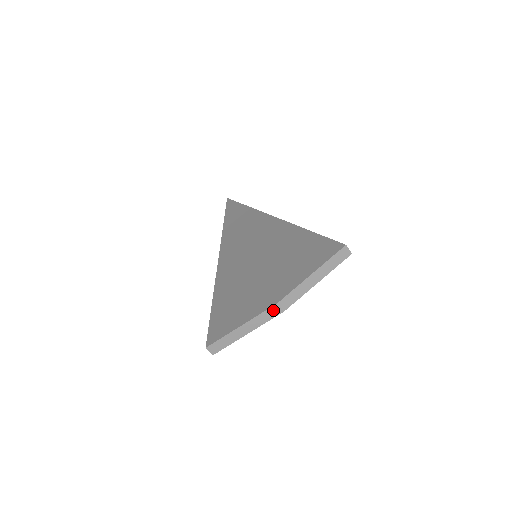
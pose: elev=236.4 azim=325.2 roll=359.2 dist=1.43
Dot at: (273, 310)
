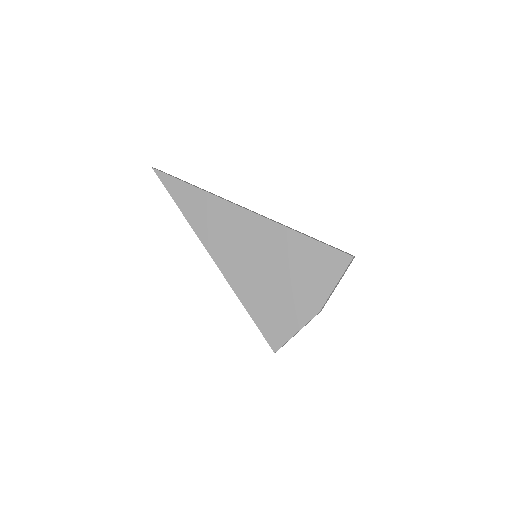
Dot at: occluded
